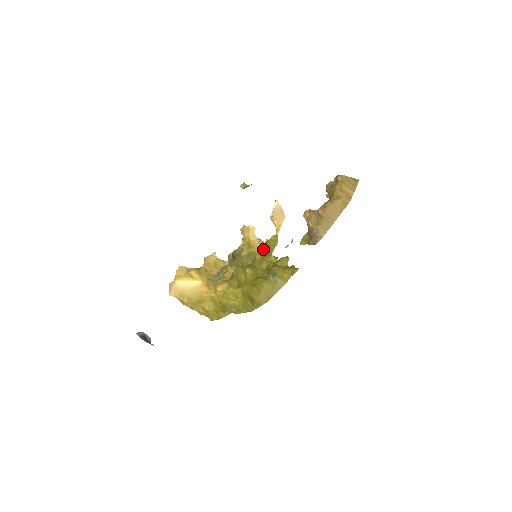
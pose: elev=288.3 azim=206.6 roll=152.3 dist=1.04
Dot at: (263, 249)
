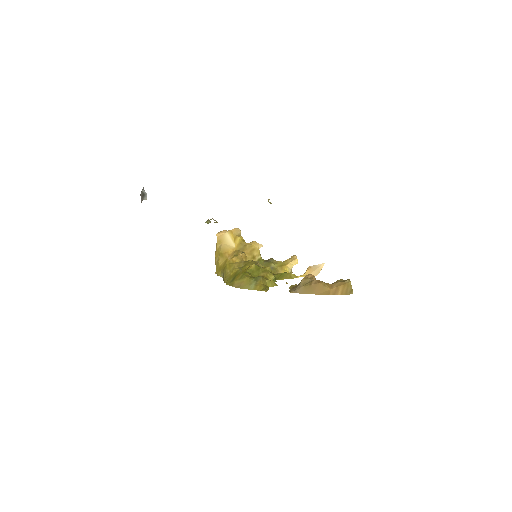
Dot at: (281, 273)
